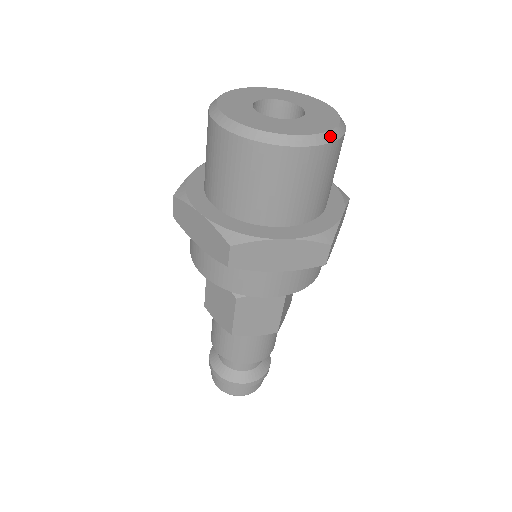
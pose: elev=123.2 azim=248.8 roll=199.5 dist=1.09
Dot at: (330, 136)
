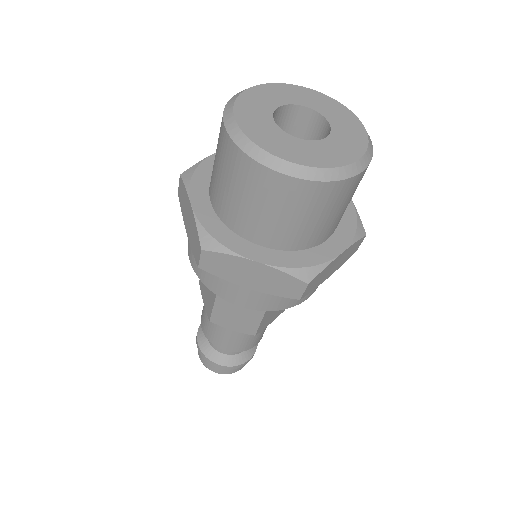
Dot at: (336, 173)
